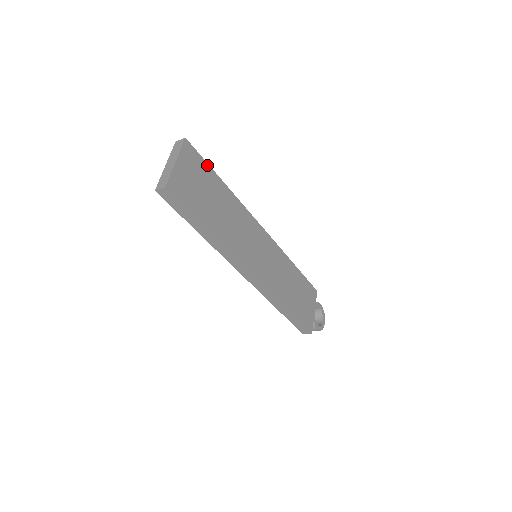
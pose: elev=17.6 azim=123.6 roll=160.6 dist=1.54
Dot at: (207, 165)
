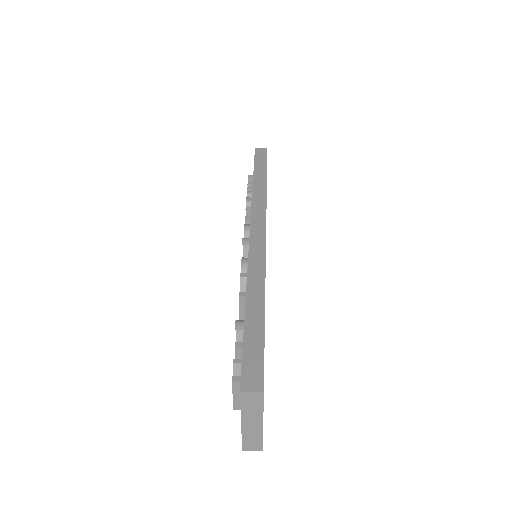
Dot at: (264, 342)
